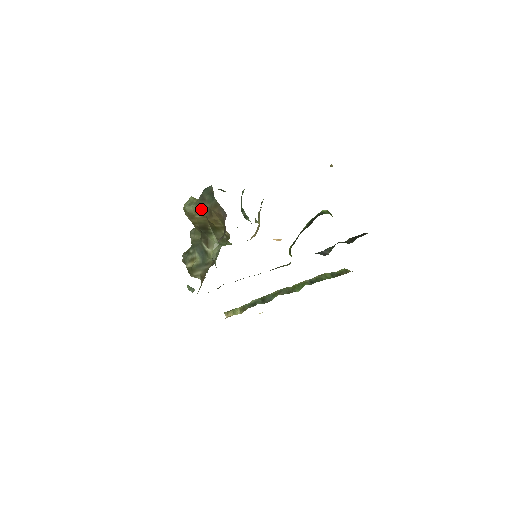
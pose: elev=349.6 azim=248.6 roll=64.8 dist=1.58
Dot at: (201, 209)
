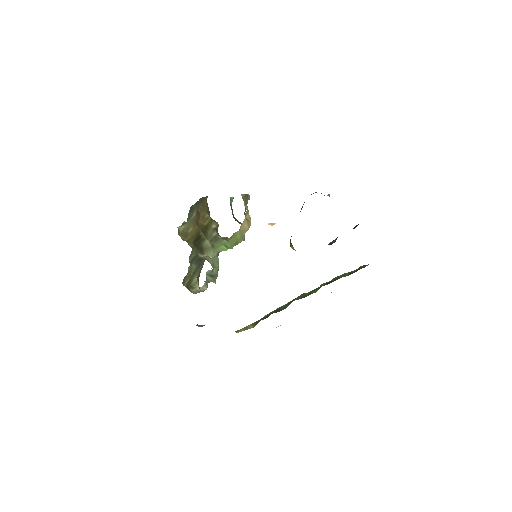
Dot at: (191, 220)
